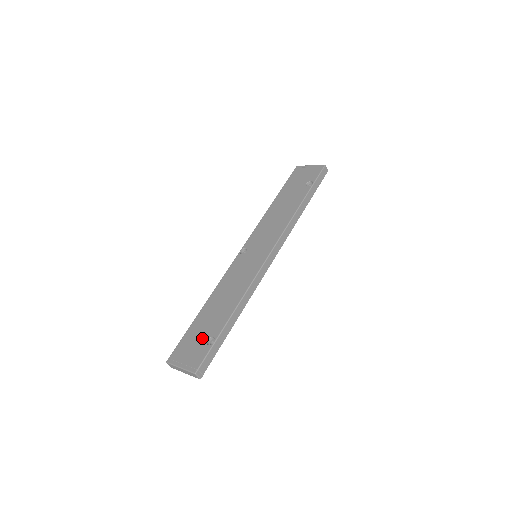
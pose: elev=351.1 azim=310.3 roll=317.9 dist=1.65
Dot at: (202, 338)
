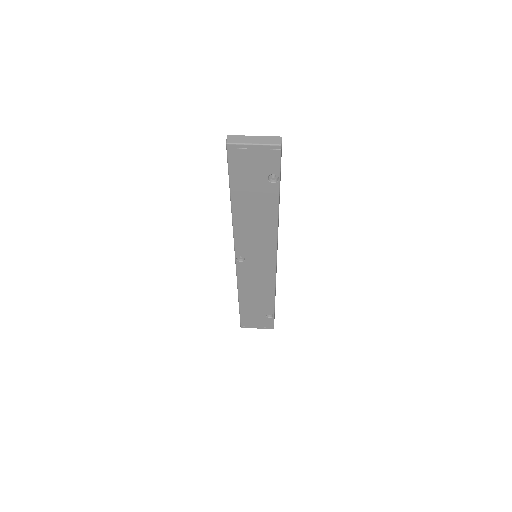
Dot at: (260, 316)
